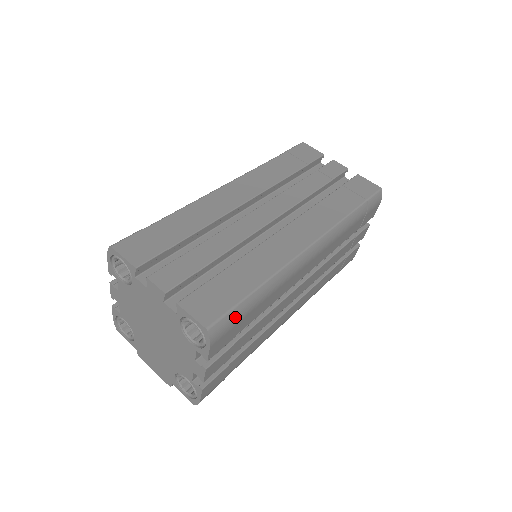
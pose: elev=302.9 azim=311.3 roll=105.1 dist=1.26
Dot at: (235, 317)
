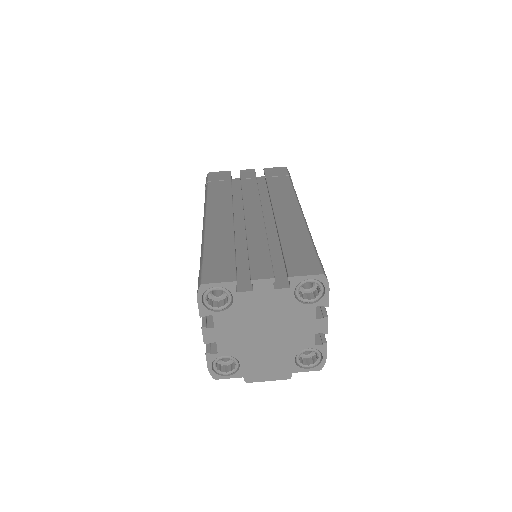
Dot at: occluded
